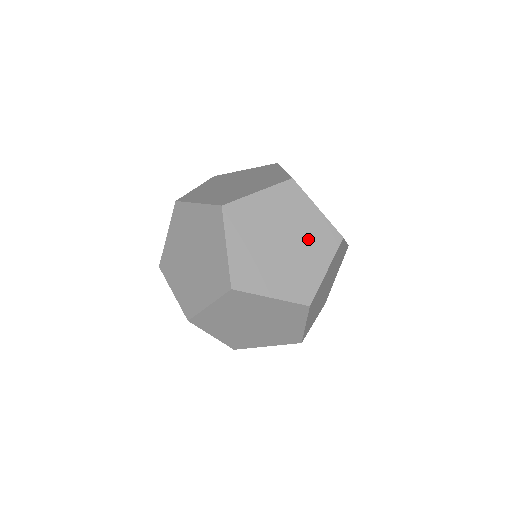
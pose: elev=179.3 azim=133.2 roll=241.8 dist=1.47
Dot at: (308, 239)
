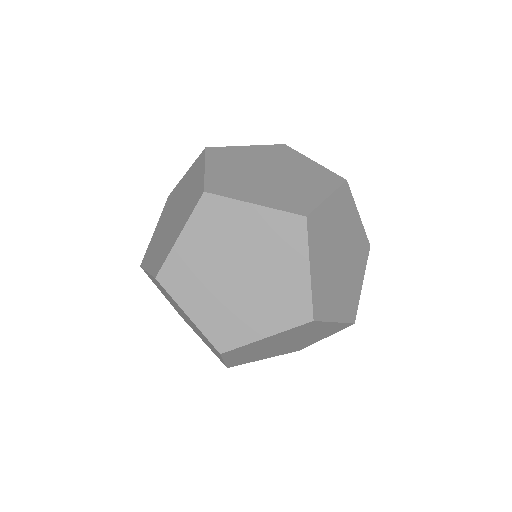
Dot at: (354, 250)
